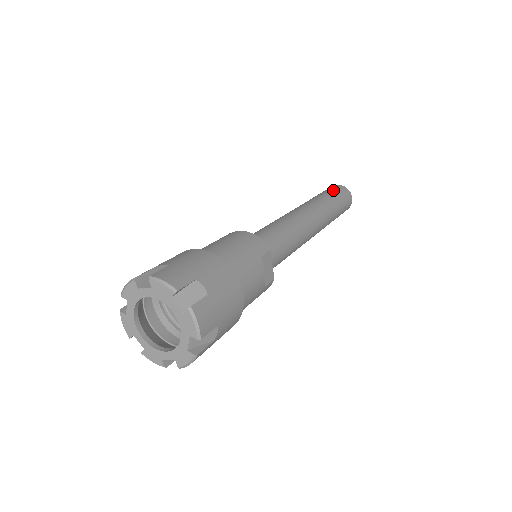
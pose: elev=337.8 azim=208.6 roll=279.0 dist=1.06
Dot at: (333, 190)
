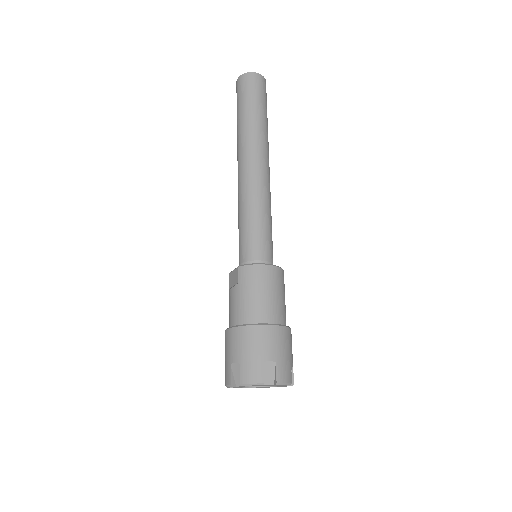
Dot at: (262, 96)
